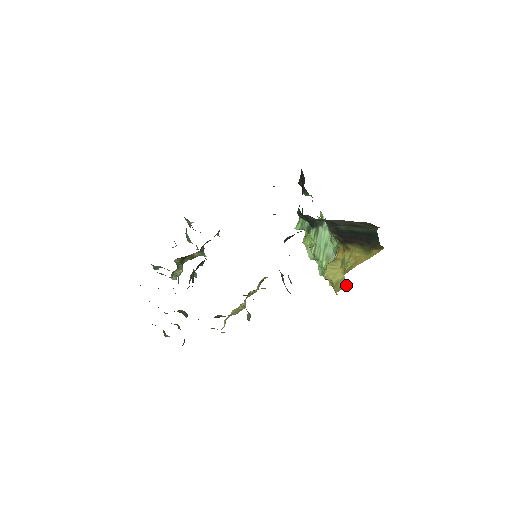
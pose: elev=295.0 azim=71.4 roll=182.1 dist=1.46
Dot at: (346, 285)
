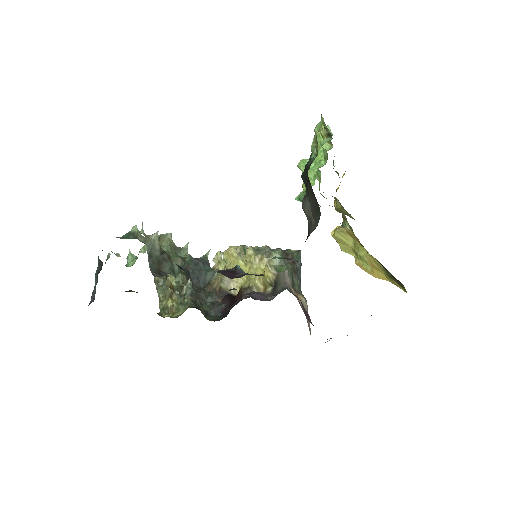
Dot at: occluded
